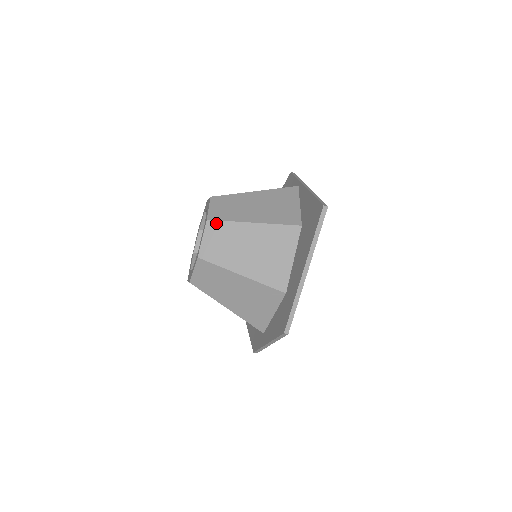
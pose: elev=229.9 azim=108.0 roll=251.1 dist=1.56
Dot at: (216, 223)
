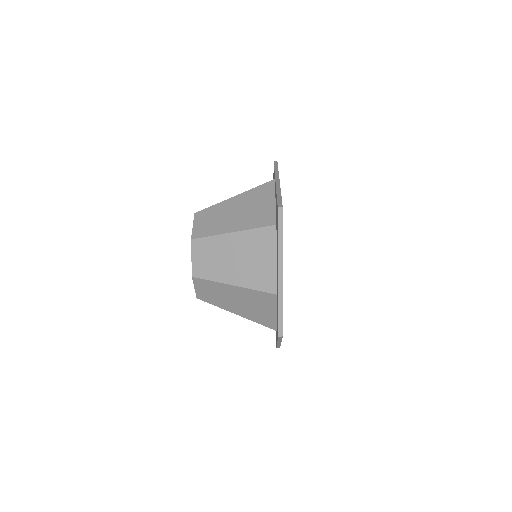
Dot at: (199, 241)
